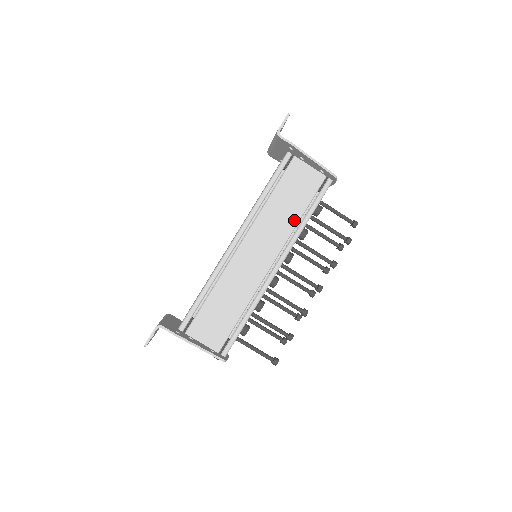
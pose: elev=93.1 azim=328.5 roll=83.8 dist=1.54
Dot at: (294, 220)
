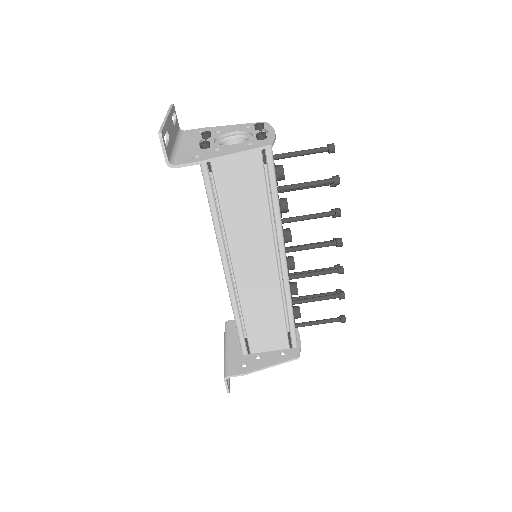
Dot at: (263, 211)
